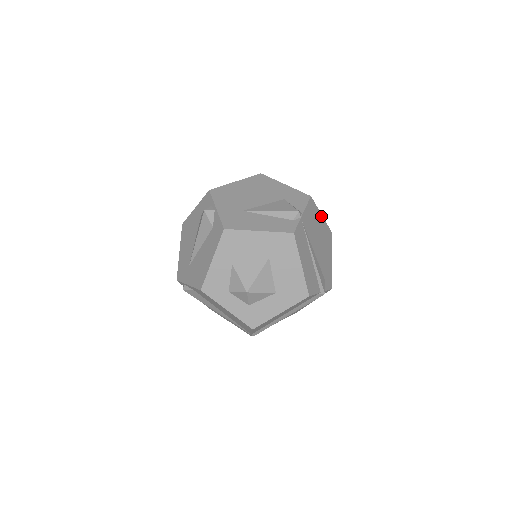
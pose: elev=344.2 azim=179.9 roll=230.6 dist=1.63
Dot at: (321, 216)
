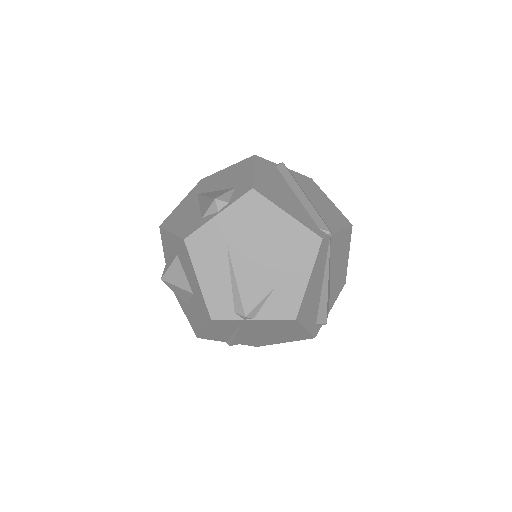
Dot at: (303, 329)
